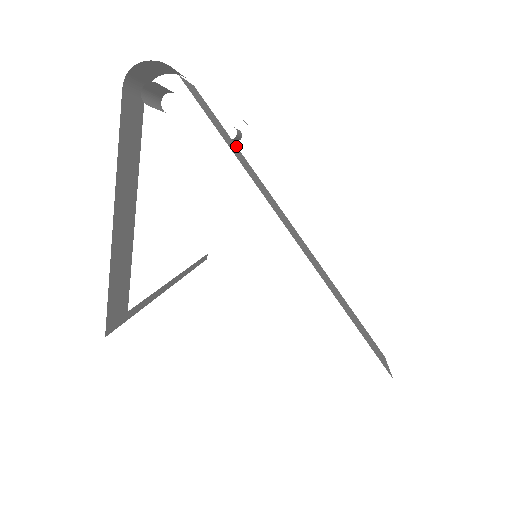
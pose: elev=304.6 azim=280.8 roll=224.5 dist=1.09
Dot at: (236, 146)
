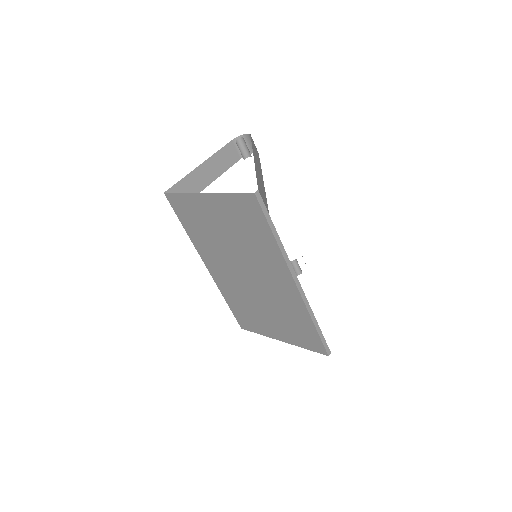
Dot at: (260, 163)
